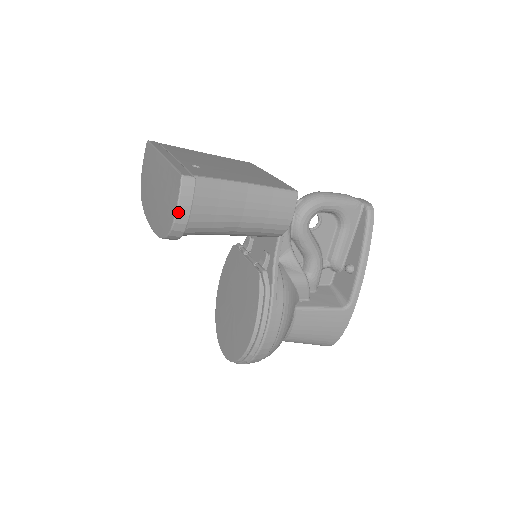
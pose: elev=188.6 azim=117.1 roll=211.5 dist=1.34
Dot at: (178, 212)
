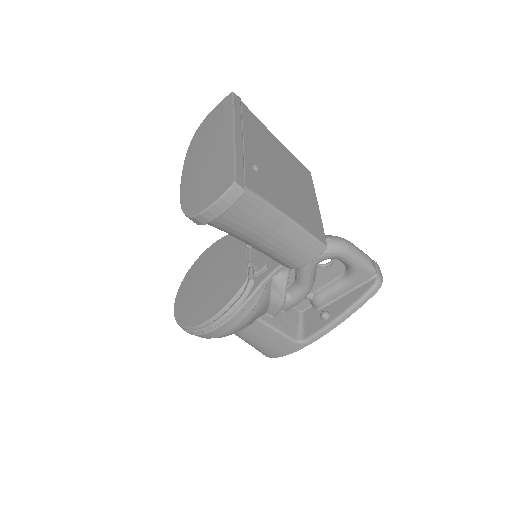
Dot at: (209, 209)
